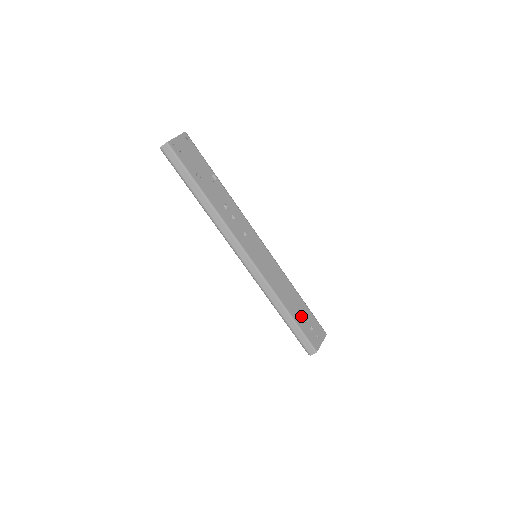
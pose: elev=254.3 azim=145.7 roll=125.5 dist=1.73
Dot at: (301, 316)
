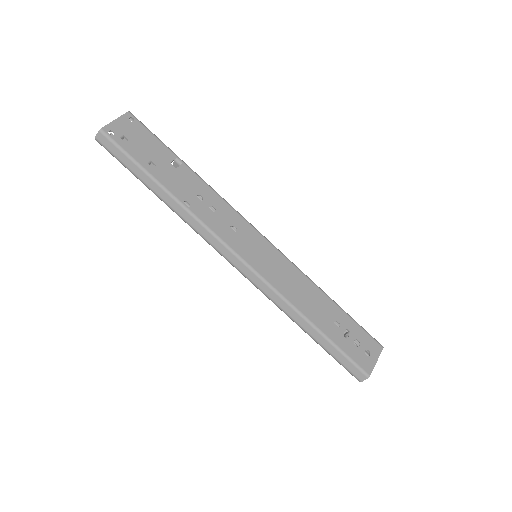
Dot at: (337, 328)
